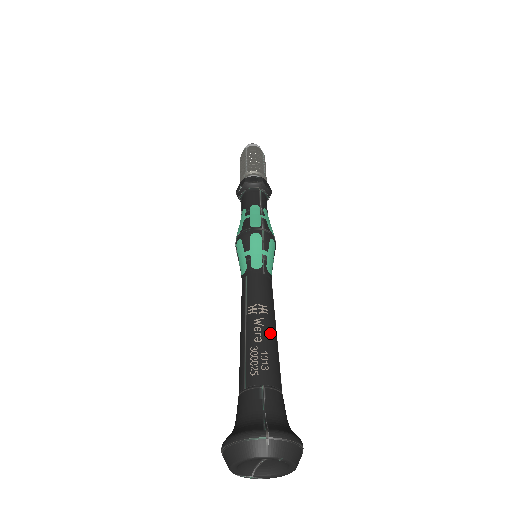
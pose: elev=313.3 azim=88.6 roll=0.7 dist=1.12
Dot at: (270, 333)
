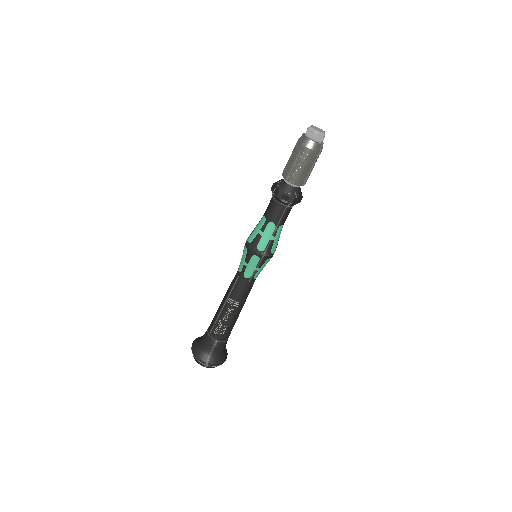
Dot at: (234, 317)
